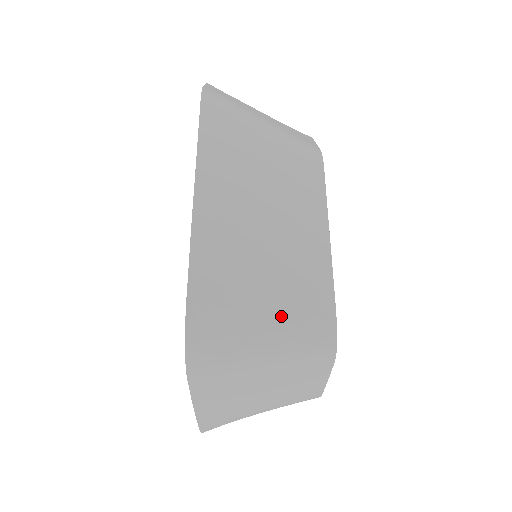
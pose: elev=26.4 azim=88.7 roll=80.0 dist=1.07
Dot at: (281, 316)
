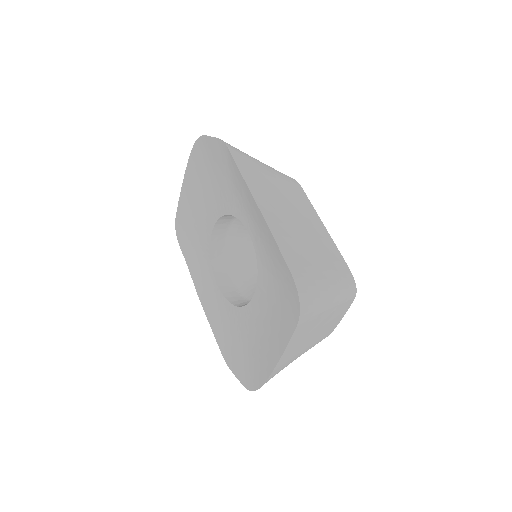
Dot at: (331, 276)
